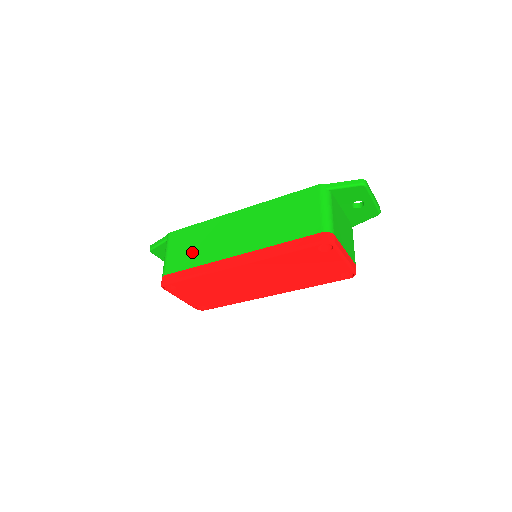
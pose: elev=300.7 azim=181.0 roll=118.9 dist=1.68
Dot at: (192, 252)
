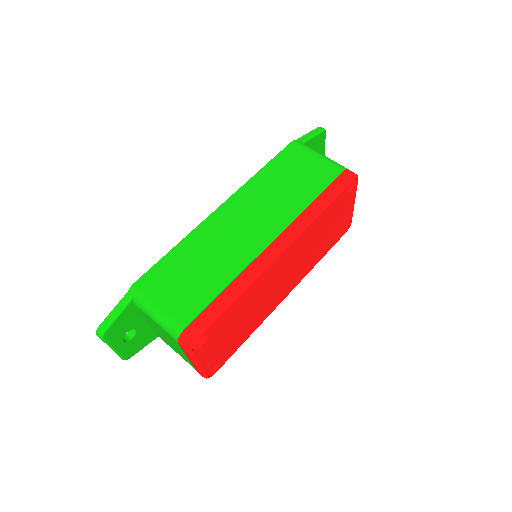
Dot at: (200, 279)
